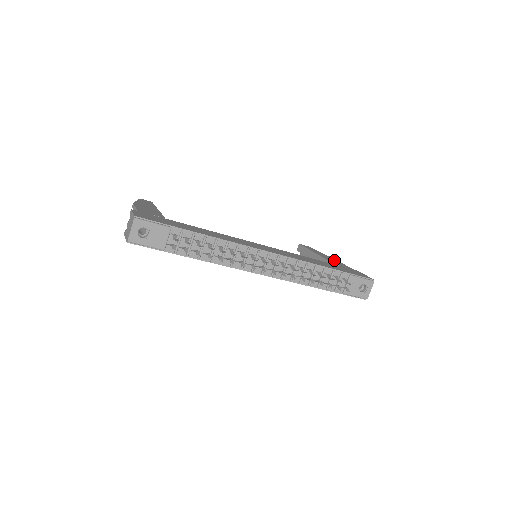
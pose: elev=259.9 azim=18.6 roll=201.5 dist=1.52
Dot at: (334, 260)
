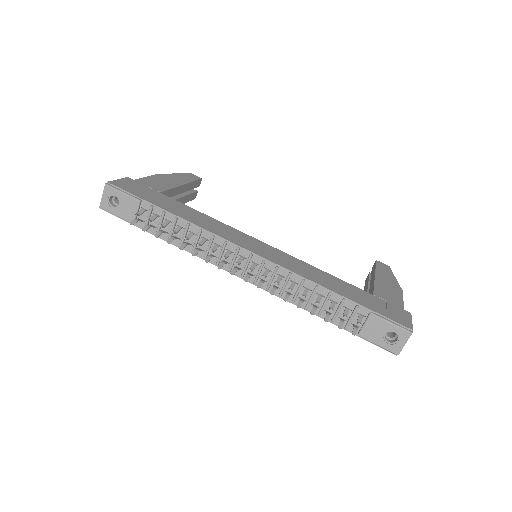
Dot at: (393, 290)
